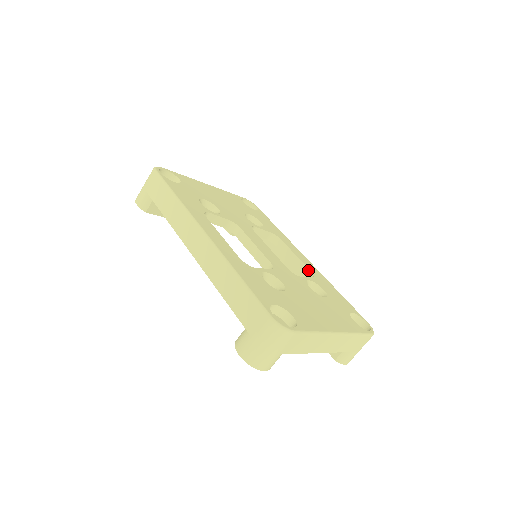
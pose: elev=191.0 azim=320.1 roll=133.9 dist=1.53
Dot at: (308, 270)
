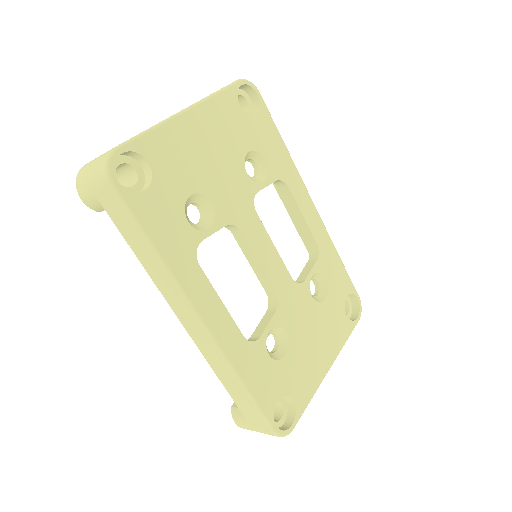
Dot at: (313, 240)
